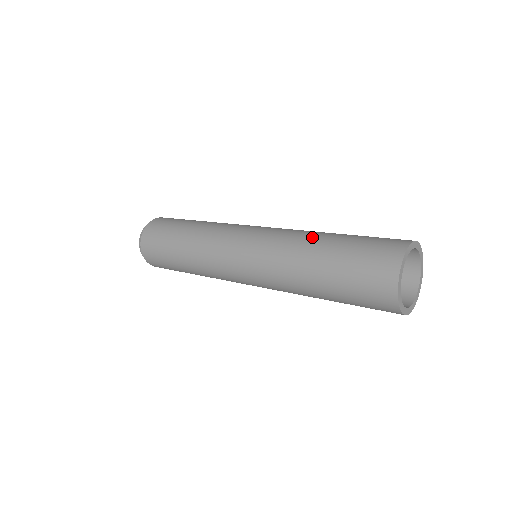
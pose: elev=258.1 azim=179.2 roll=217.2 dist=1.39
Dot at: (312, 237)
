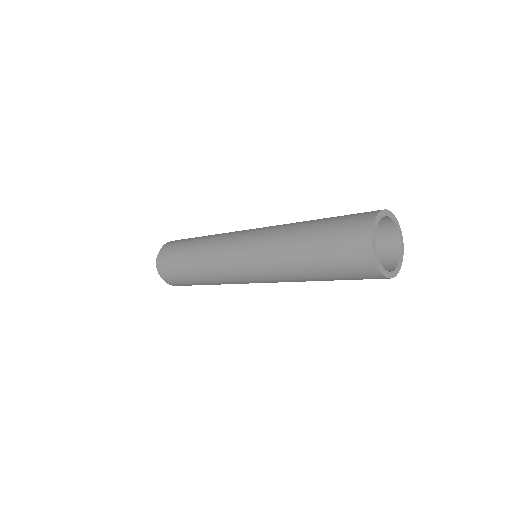
Dot at: (294, 229)
